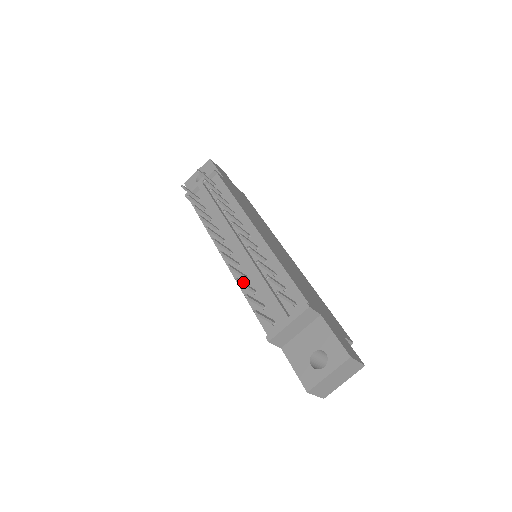
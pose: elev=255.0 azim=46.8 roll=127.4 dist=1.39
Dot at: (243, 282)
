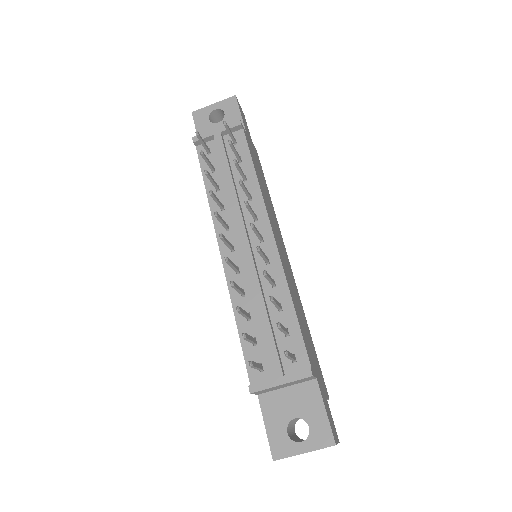
Dot at: (242, 309)
